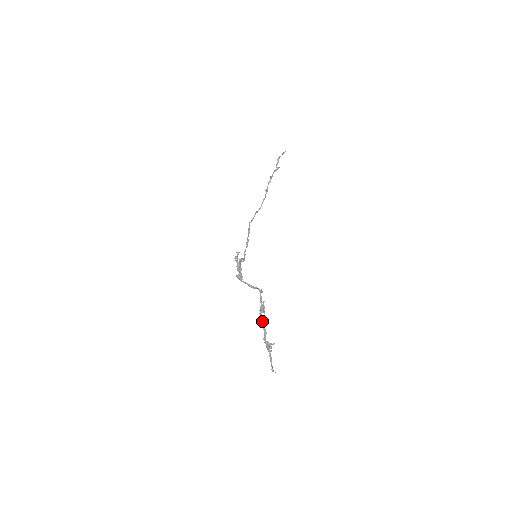
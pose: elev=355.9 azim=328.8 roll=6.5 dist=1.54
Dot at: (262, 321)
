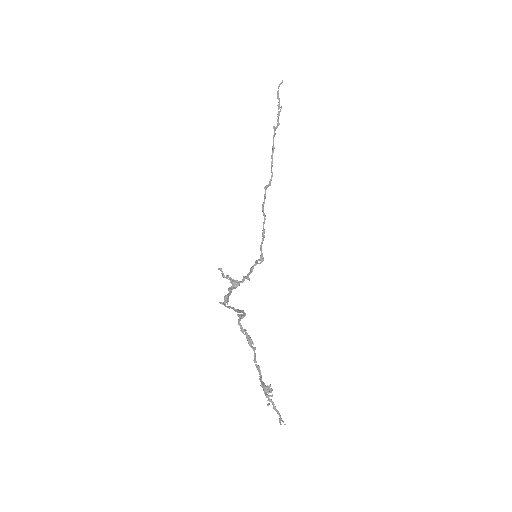
Dot at: (254, 355)
